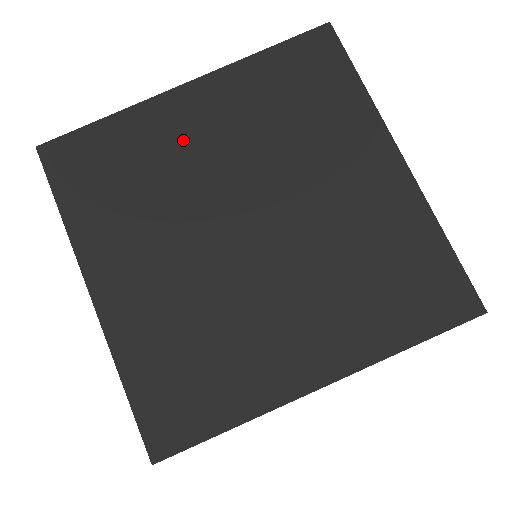
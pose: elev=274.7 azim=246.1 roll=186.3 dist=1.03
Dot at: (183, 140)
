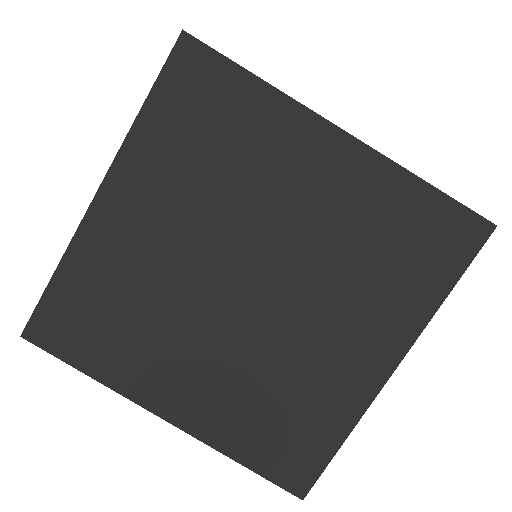
Dot at: (285, 171)
